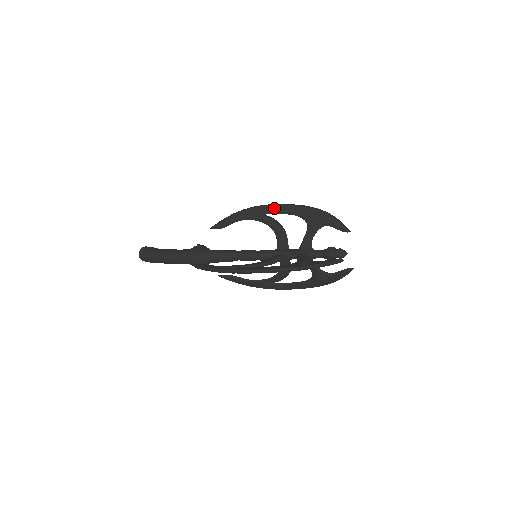
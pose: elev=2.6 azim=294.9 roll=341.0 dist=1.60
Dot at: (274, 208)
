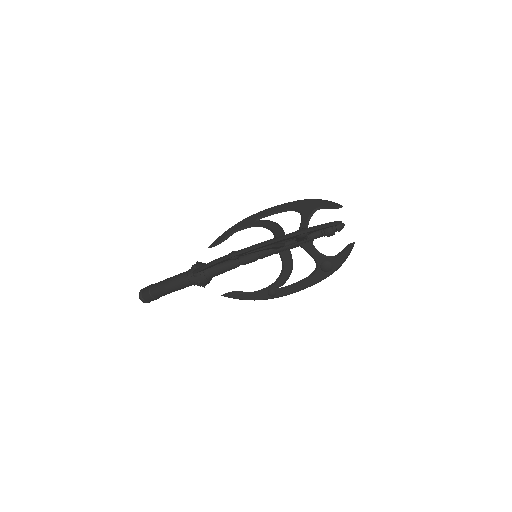
Dot at: (267, 211)
